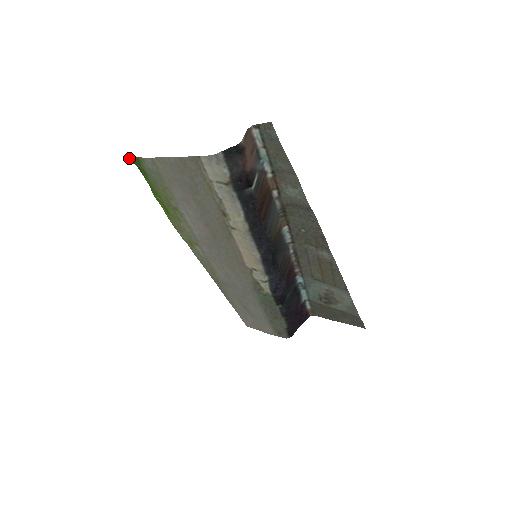
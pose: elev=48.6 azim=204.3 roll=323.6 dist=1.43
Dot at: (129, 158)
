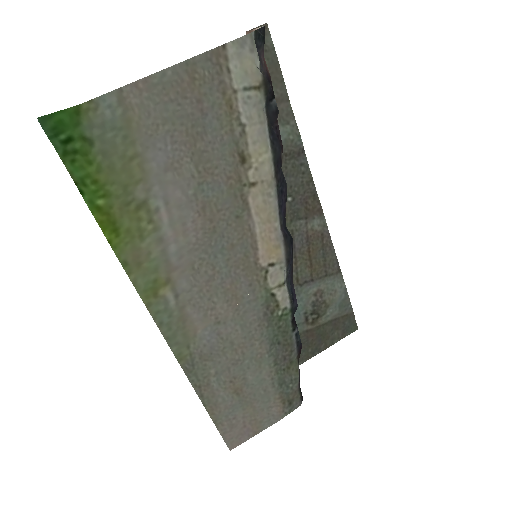
Dot at: (46, 123)
